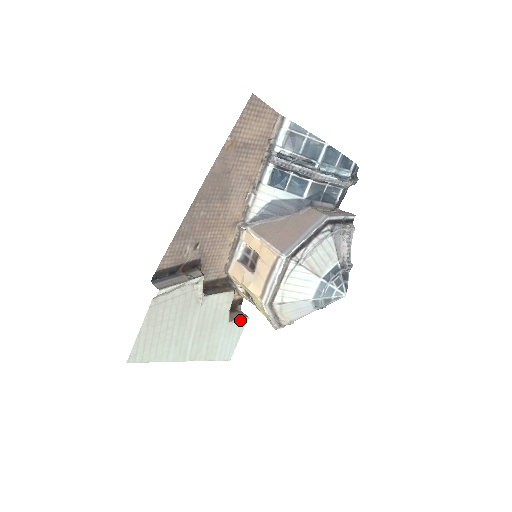
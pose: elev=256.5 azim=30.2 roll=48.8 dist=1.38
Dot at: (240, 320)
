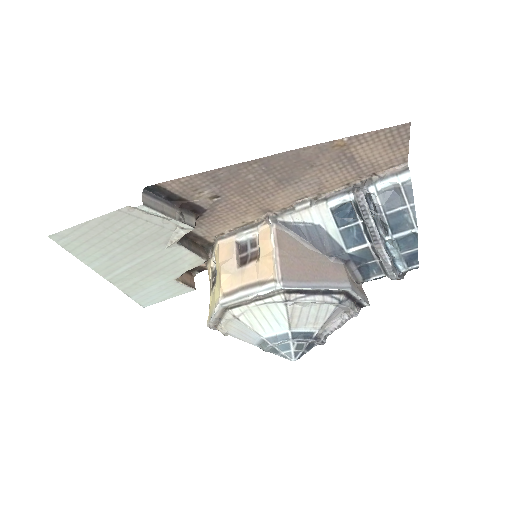
Dot at: (186, 286)
